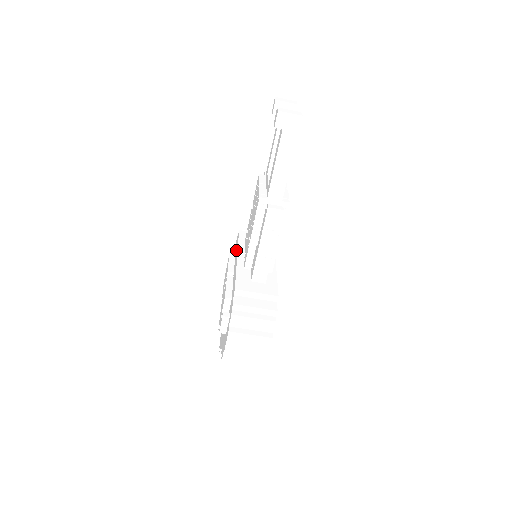
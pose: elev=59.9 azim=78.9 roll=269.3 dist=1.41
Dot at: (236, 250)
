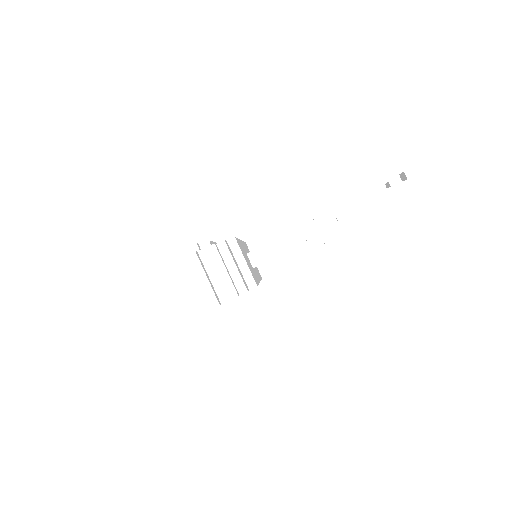
Dot at: occluded
